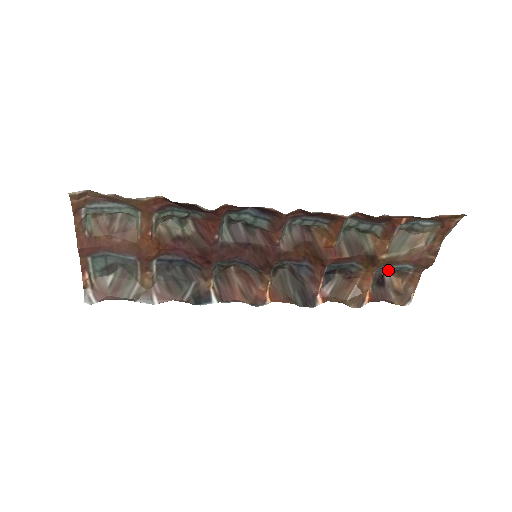
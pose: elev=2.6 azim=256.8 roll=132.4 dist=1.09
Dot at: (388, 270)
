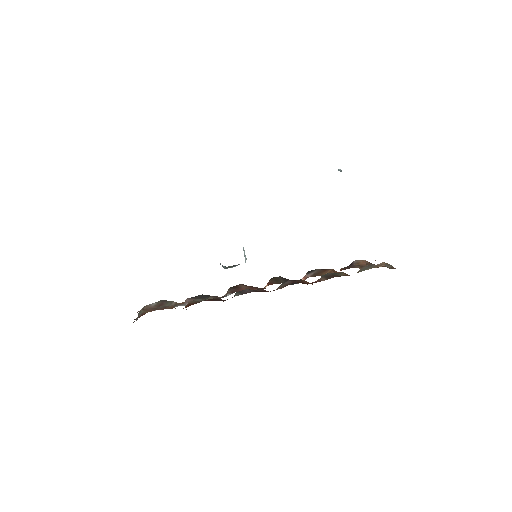
Dot at: occluded
